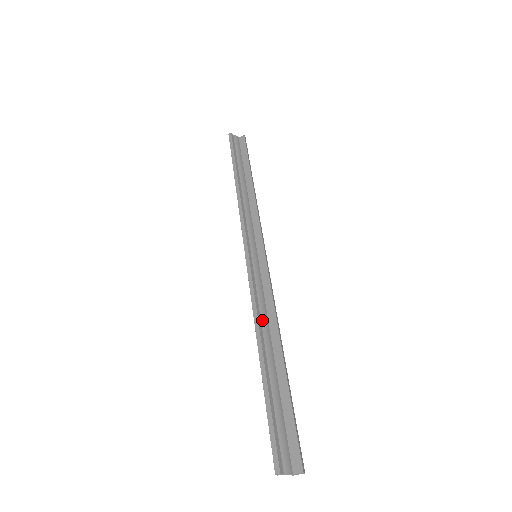
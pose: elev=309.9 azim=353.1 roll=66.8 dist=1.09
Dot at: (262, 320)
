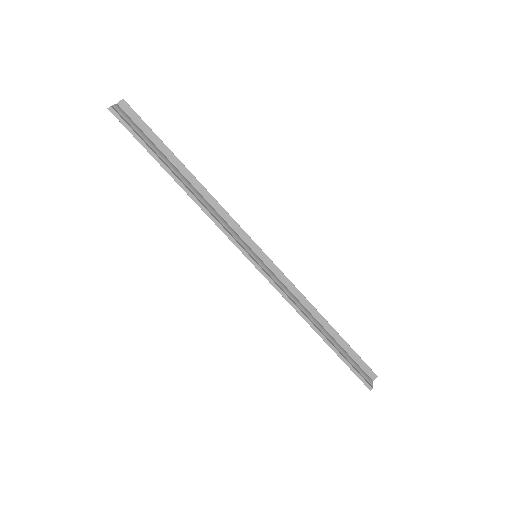
Dot at: (301, 309)
